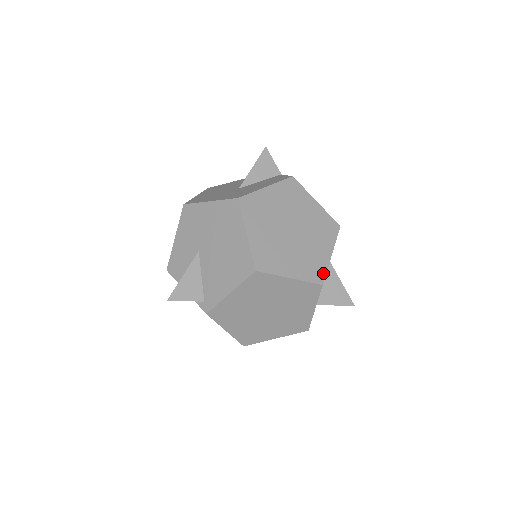
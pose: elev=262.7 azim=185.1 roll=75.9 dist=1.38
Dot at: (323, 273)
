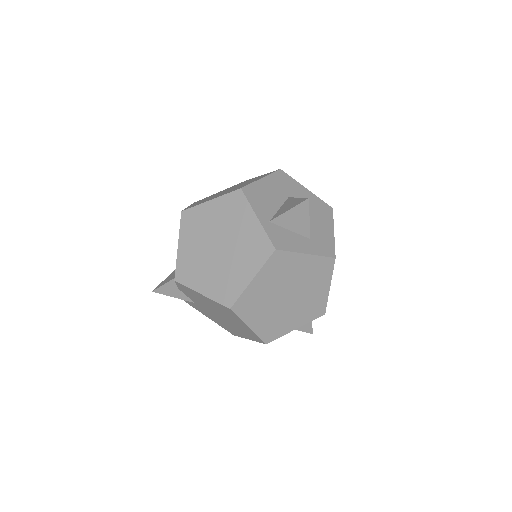
Dot at: (246, 186)
